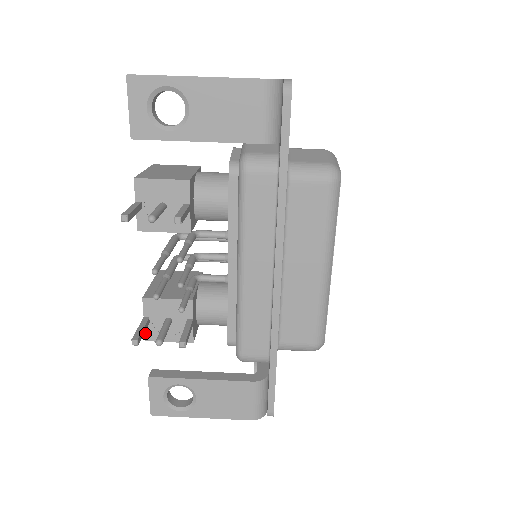
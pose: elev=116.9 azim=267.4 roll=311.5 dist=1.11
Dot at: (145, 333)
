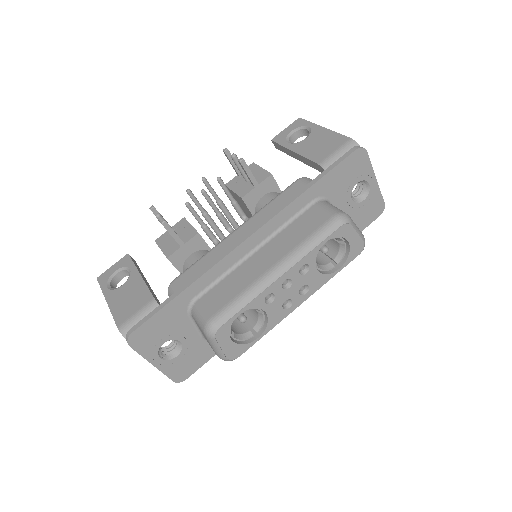
Dot at: (160, 236)
